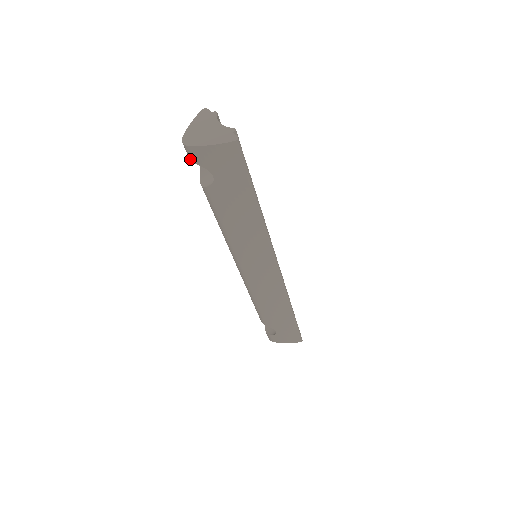
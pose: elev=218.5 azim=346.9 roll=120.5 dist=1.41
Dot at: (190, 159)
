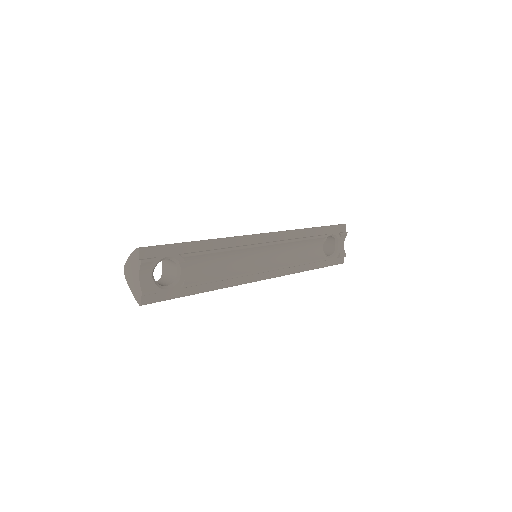
Dot at: occluded
